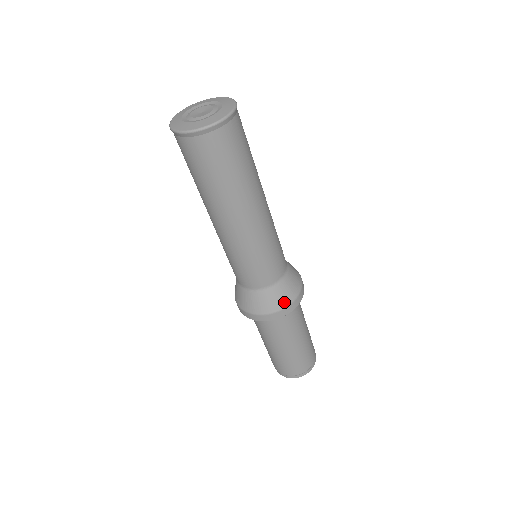
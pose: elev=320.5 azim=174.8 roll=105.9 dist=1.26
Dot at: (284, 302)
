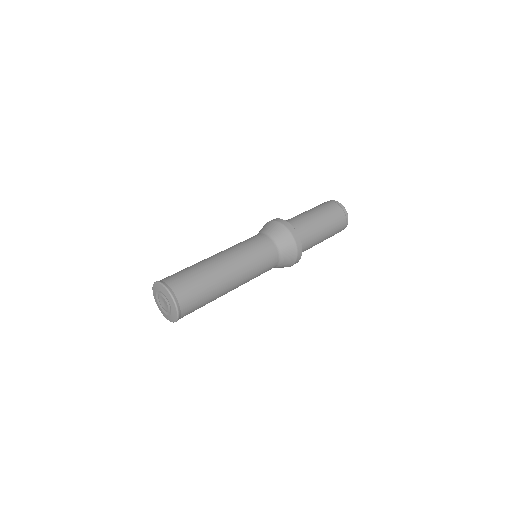
Dot at: (294, 253)
